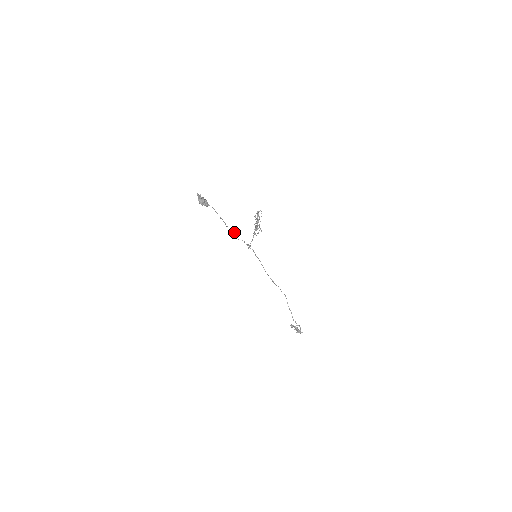
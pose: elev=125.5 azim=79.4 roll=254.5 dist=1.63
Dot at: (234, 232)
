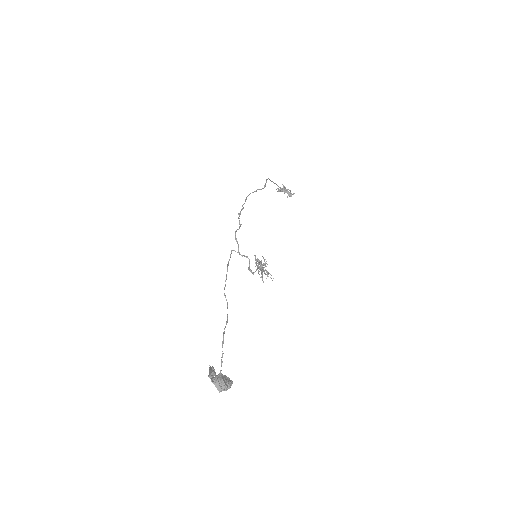
Dot at: (227, 271)
